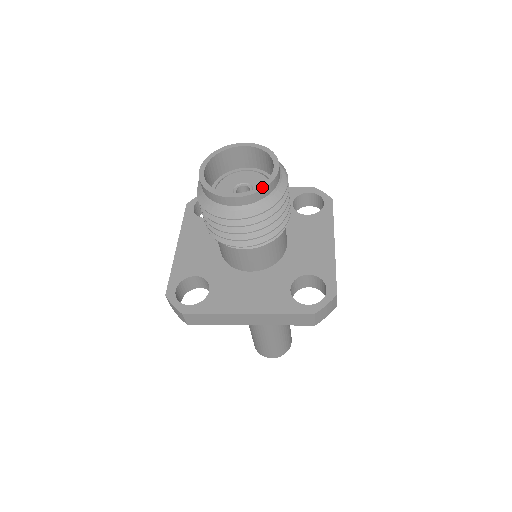
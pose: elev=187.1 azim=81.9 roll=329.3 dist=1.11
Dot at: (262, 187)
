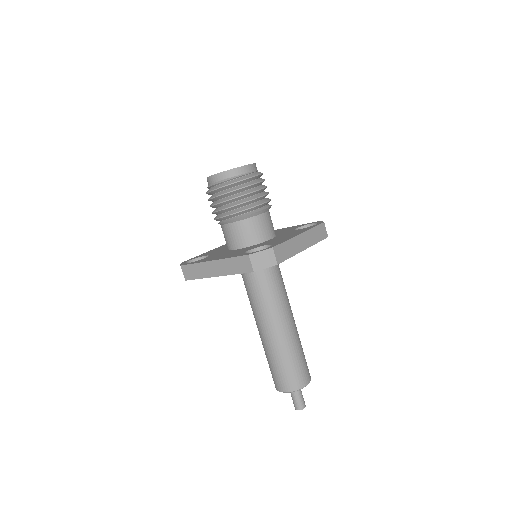
Dot at: (231, 169)
